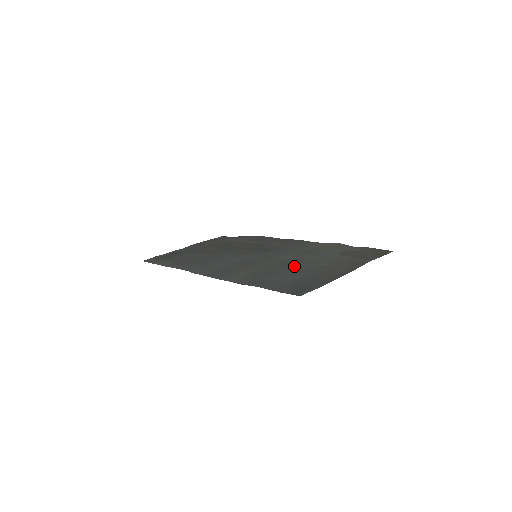
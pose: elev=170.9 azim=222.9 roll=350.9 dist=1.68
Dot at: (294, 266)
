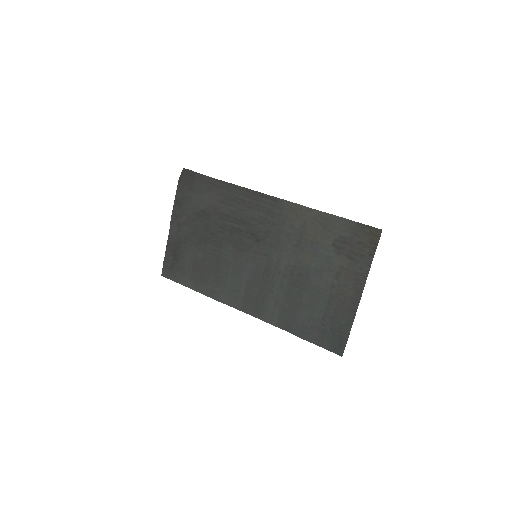
Dot at: (306, 286)
